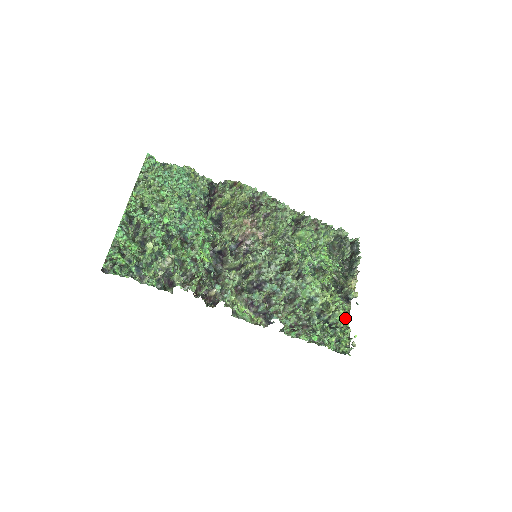
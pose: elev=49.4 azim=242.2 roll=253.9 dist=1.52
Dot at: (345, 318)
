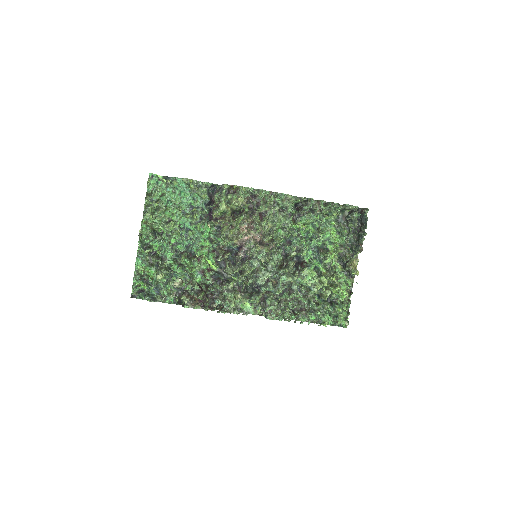
Dot at: (347, 292)
